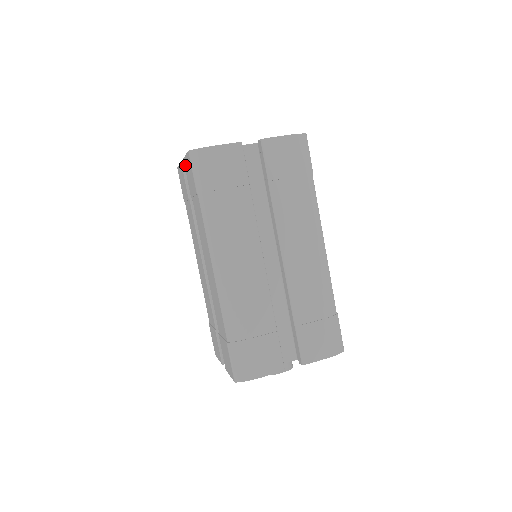
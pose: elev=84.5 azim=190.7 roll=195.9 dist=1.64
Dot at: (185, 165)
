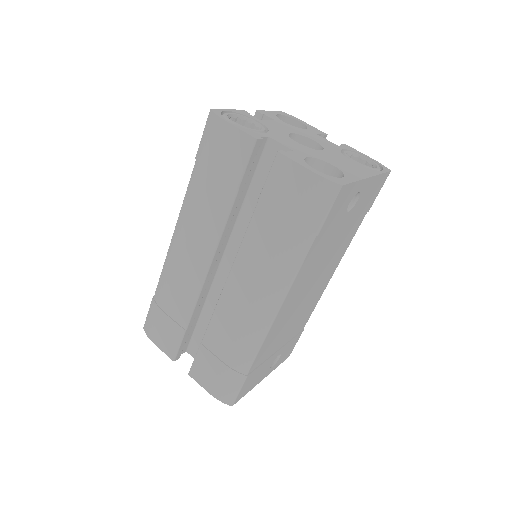
Dot at: occluded
